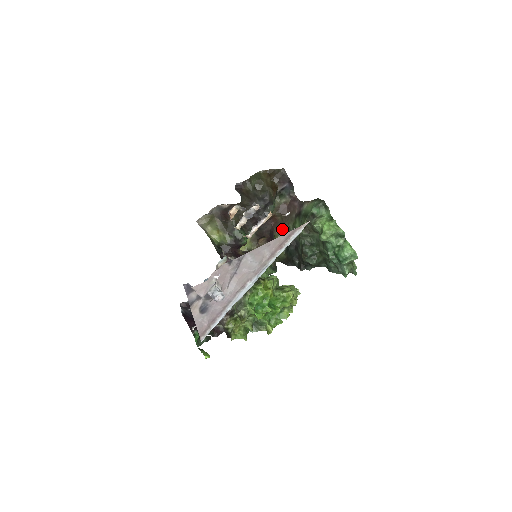
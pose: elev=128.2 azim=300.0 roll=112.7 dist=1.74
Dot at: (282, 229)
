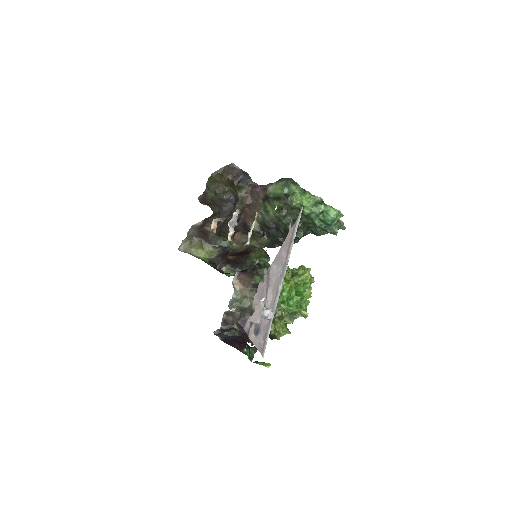
Dot at: occluded
